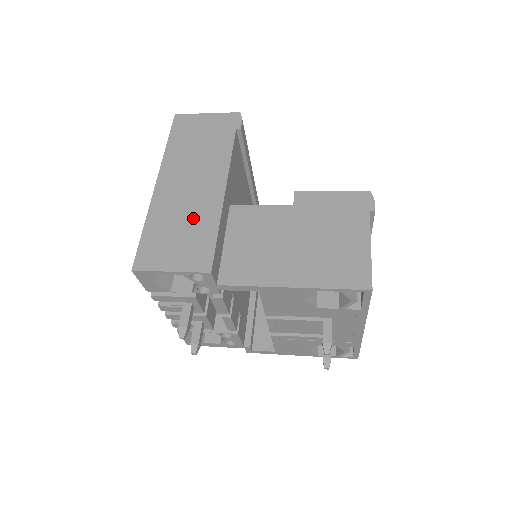
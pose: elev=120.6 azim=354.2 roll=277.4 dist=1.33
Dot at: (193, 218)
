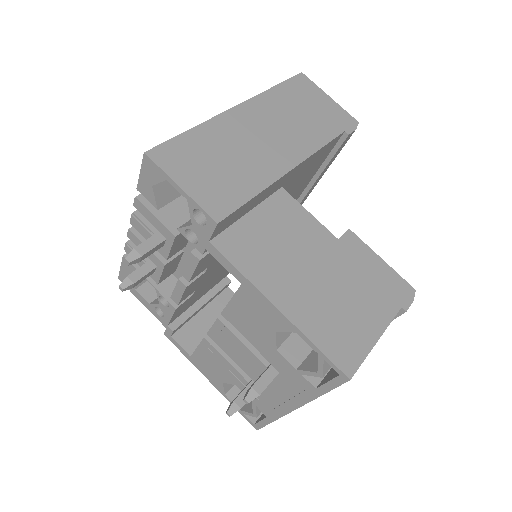
Dot at: (243, 163)
